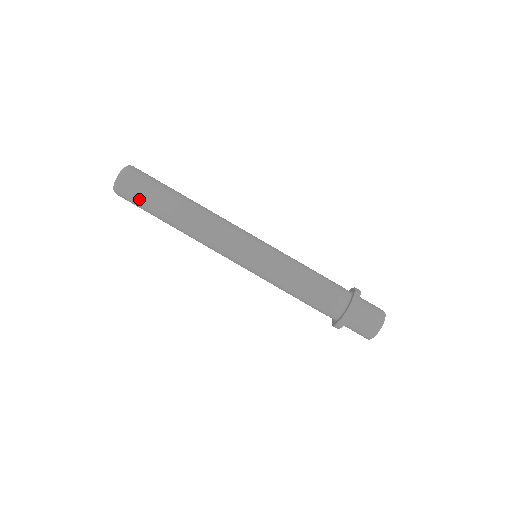
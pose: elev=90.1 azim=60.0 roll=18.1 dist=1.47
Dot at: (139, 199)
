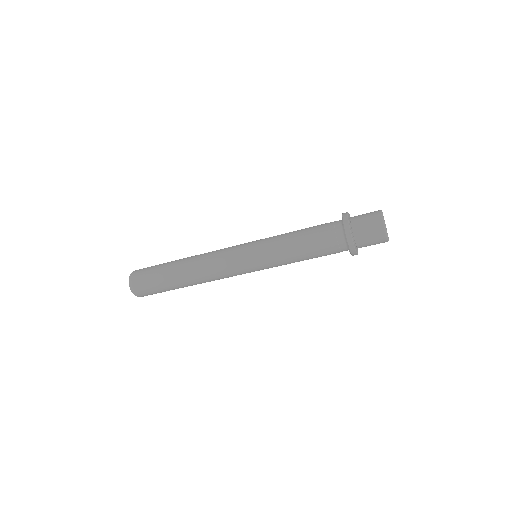
Dot at: occluded
